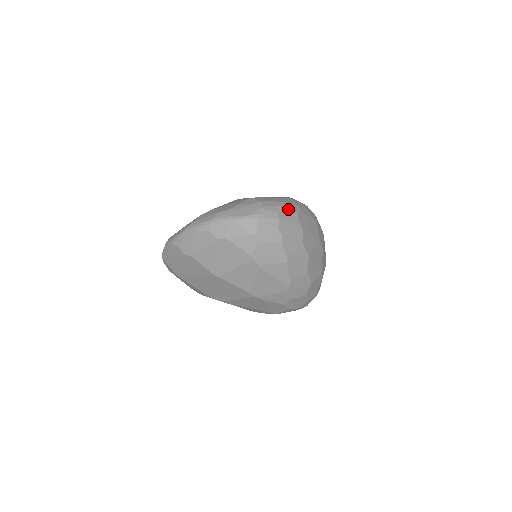
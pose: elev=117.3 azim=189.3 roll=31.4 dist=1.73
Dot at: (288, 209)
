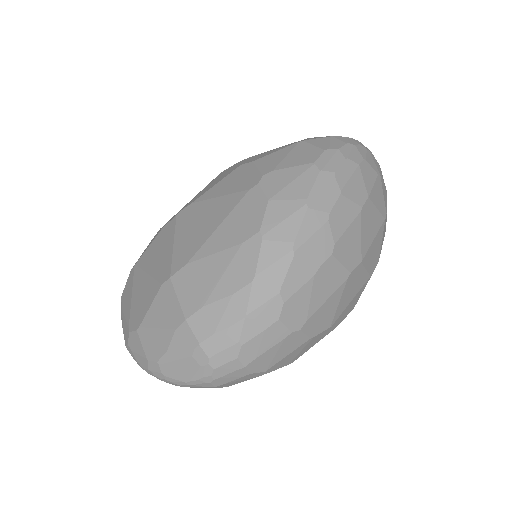
Dot at: (256, 331)
